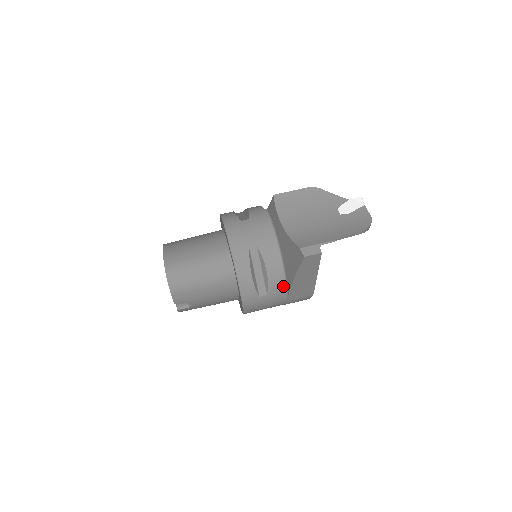
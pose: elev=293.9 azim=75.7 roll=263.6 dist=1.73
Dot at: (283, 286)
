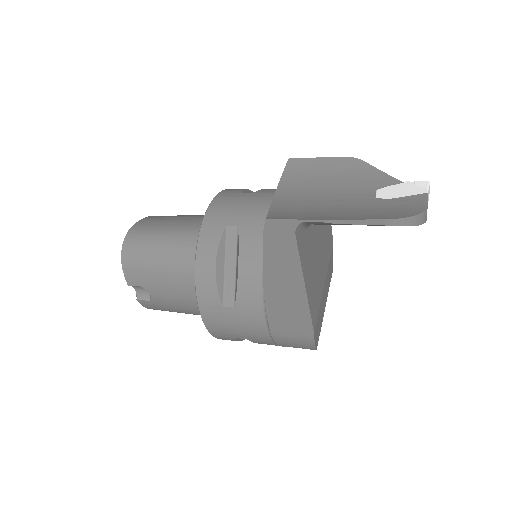
Dot at: (260, 300)
